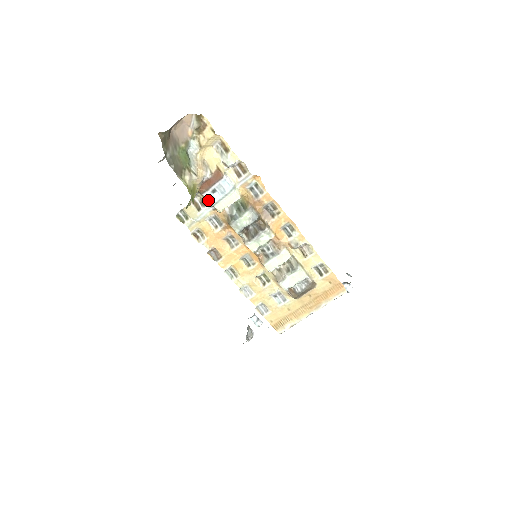
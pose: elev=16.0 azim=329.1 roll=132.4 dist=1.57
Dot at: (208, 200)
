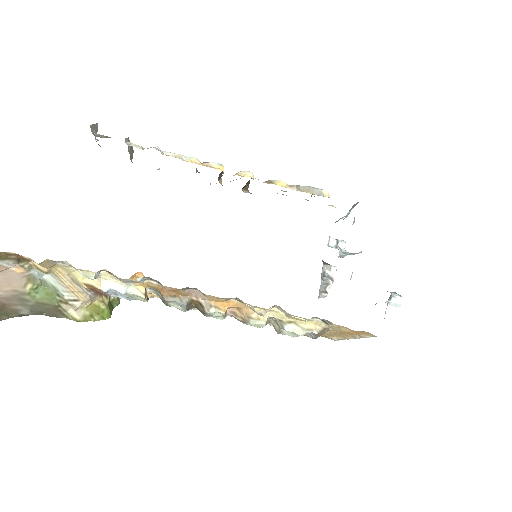
Dot at: (123, 297)
